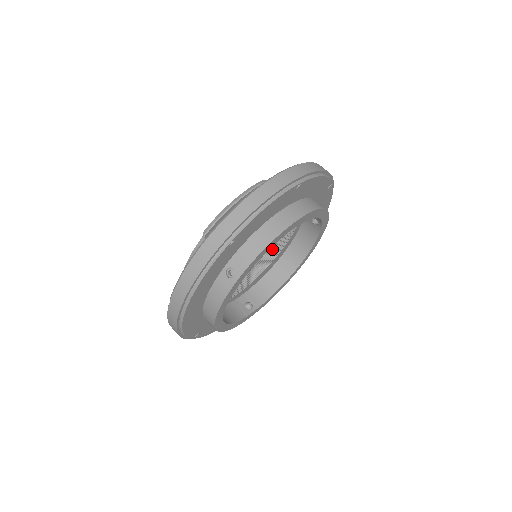
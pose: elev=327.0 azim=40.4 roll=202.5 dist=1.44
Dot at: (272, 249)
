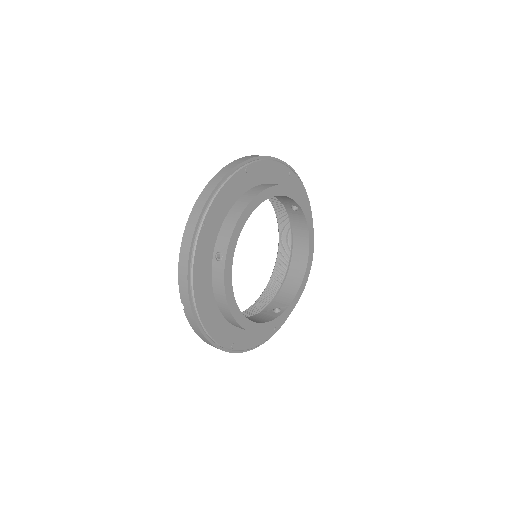
Dot at: (283, 260)
